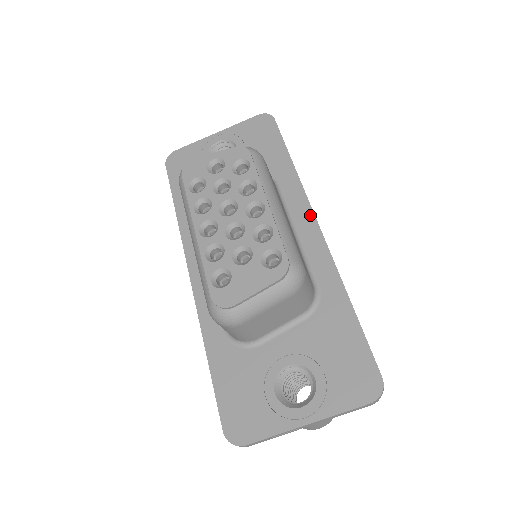
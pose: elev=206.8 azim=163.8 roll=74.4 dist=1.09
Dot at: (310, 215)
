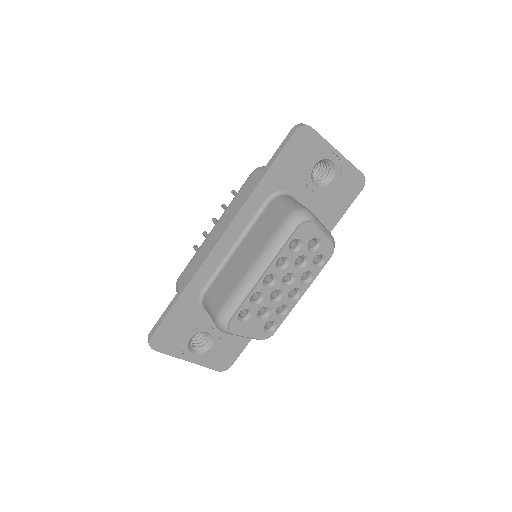
Dot at: occluded
